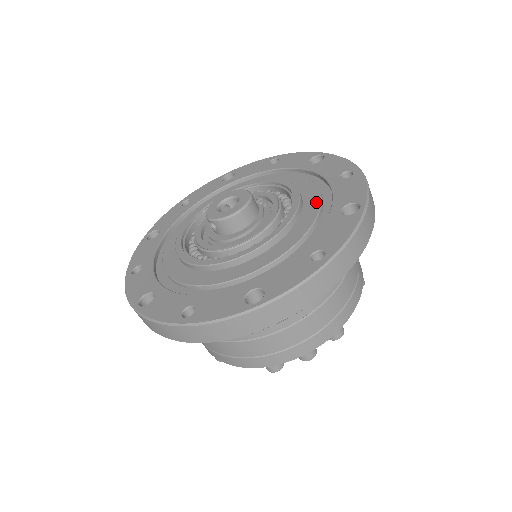
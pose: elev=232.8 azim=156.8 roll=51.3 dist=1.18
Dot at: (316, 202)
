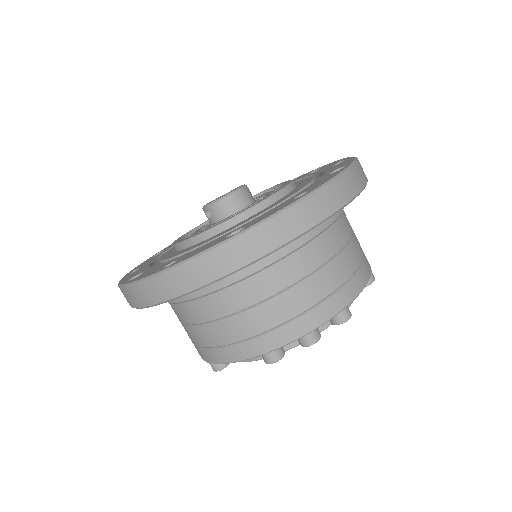
Dot at: (308, 181)
